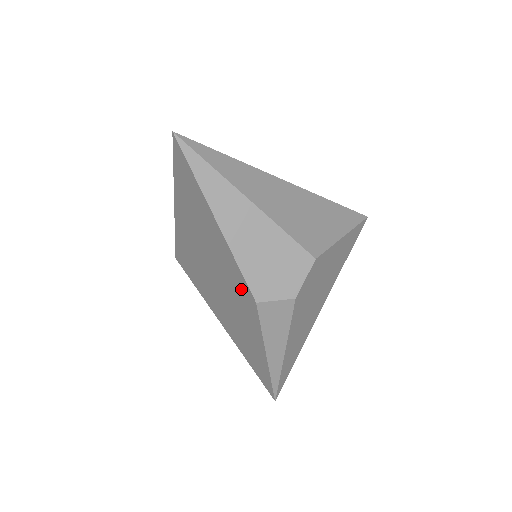
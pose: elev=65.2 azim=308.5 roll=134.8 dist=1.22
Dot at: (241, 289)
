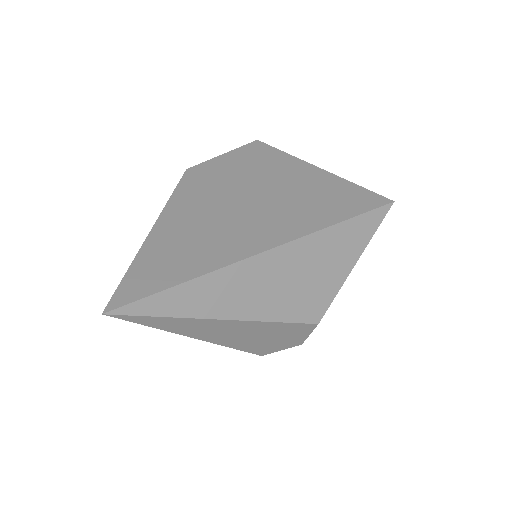
Dot at: occluded
